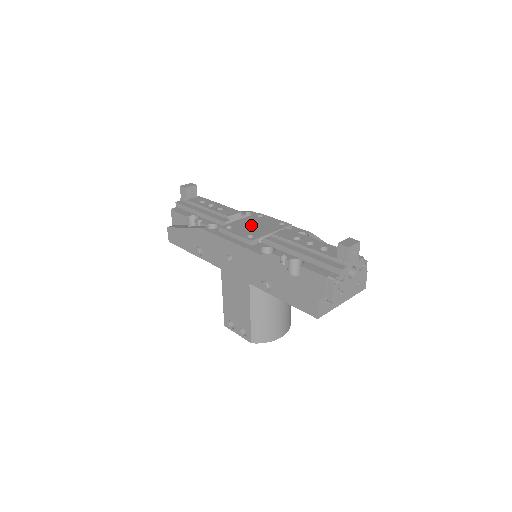
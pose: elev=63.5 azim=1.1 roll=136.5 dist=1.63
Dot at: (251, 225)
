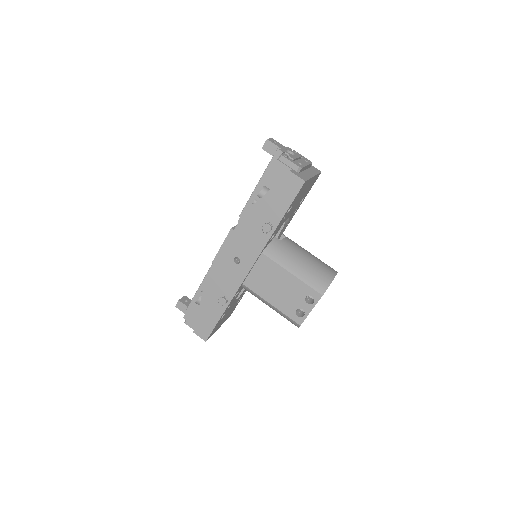
Dot at: occluded
